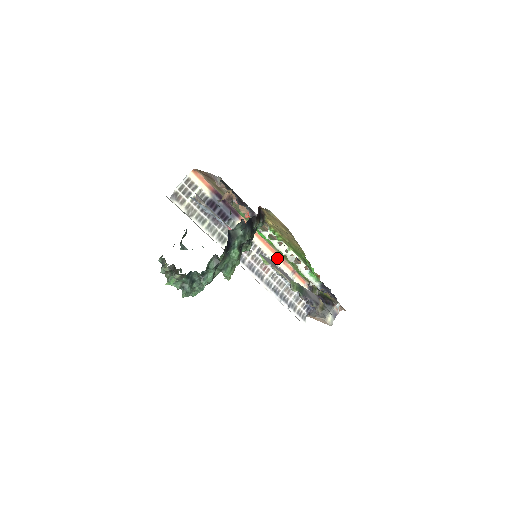
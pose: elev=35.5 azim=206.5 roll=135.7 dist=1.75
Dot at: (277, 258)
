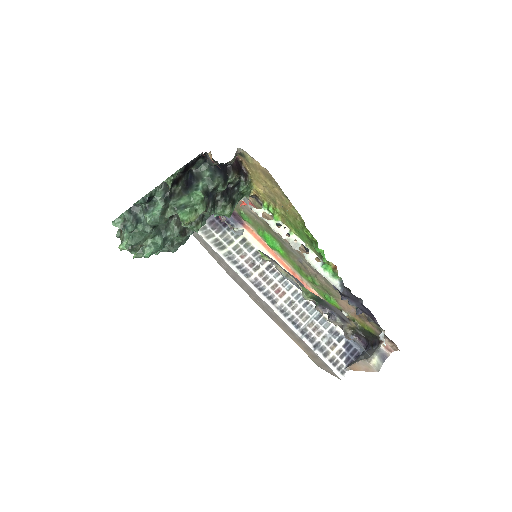
Dot at: occluded
